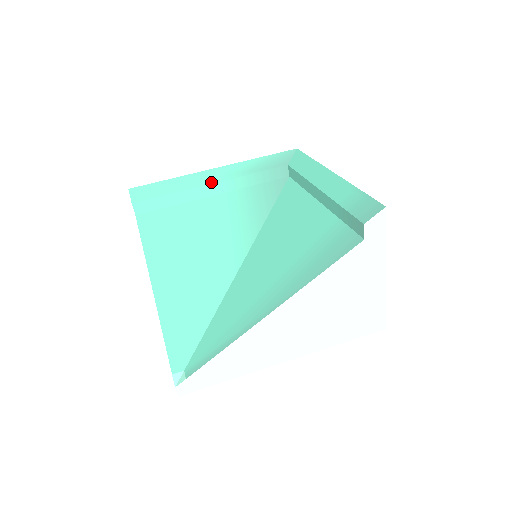
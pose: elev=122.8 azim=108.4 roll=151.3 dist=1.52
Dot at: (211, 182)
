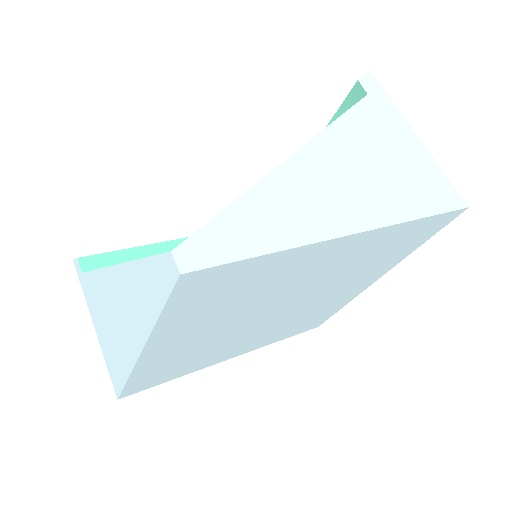
Dot at: (178, 239)
